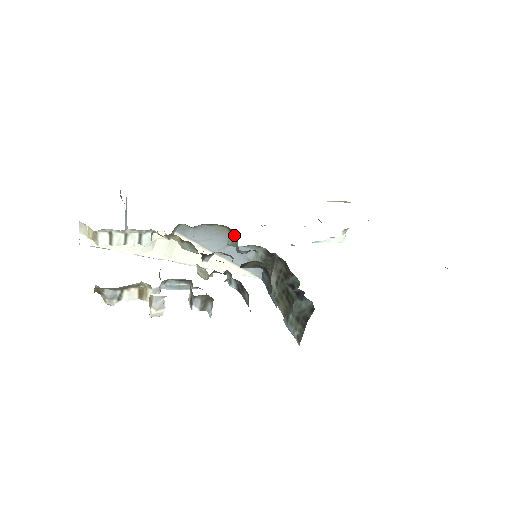
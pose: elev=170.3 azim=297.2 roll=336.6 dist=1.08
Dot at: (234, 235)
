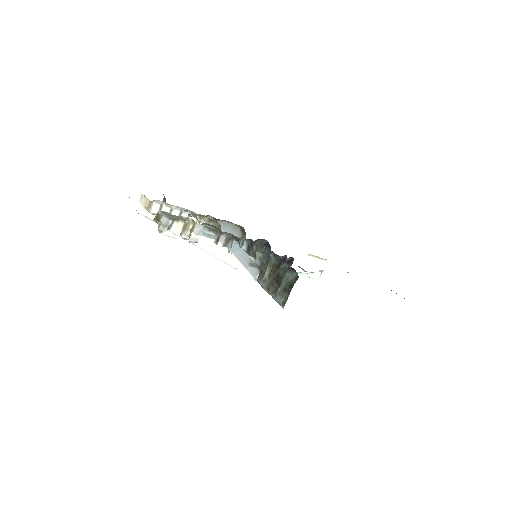
Dot at: (244, 234)
